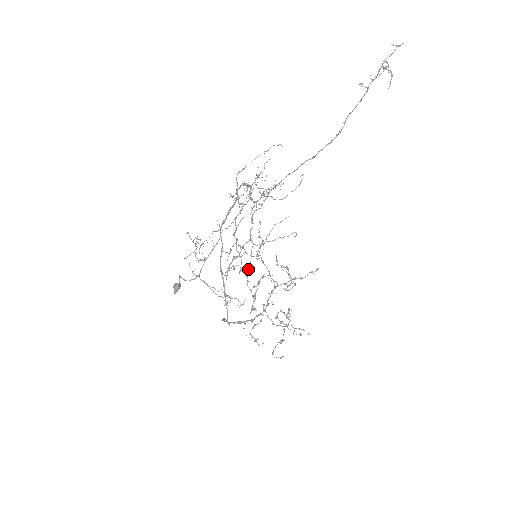
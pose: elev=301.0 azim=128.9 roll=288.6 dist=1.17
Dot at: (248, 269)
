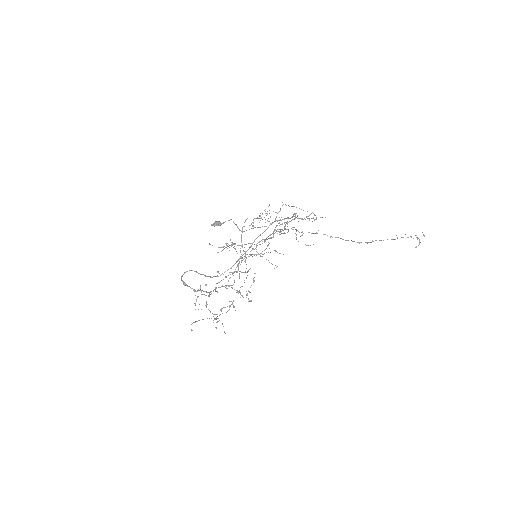
Dot at: (241, 258)
